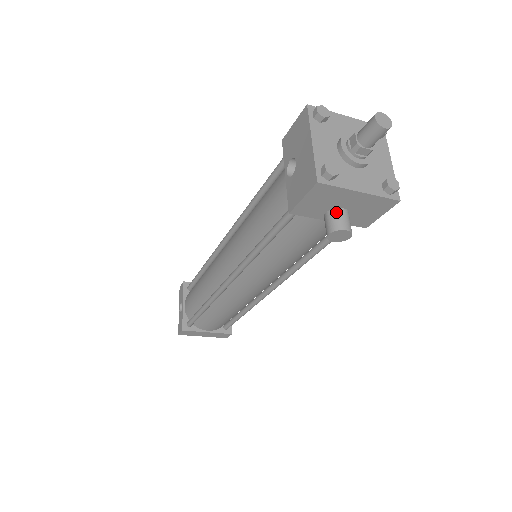
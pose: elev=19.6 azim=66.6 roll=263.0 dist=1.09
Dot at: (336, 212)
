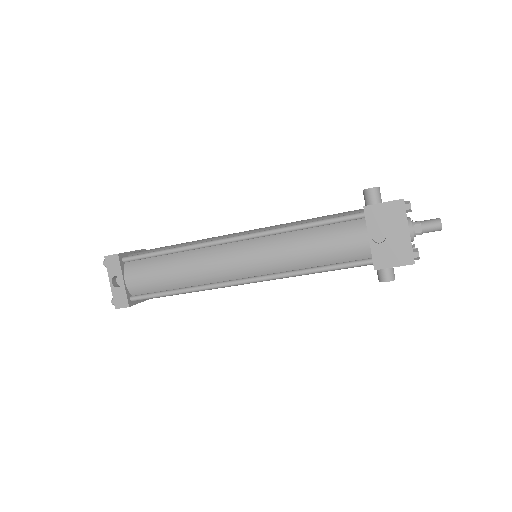
Dot at: occluded
